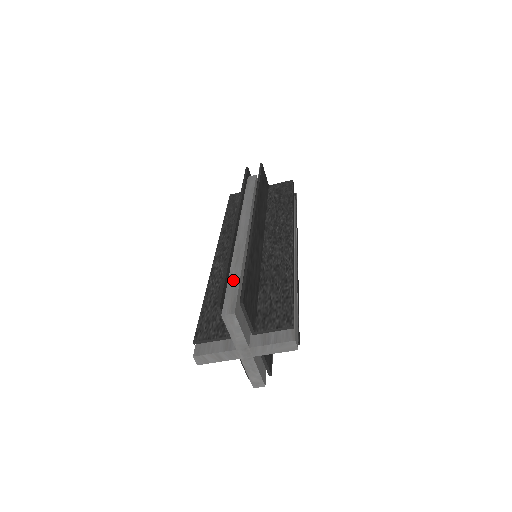
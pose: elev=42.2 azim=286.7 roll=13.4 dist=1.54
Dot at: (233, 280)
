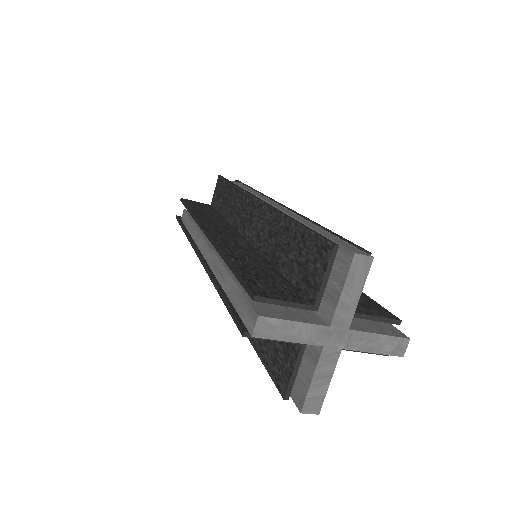
Dot at: (232, 294)
